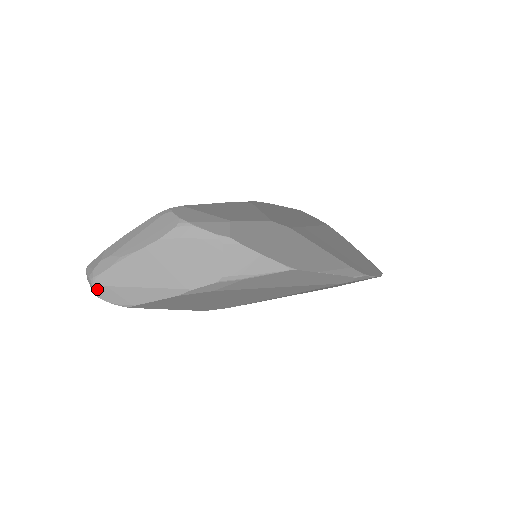
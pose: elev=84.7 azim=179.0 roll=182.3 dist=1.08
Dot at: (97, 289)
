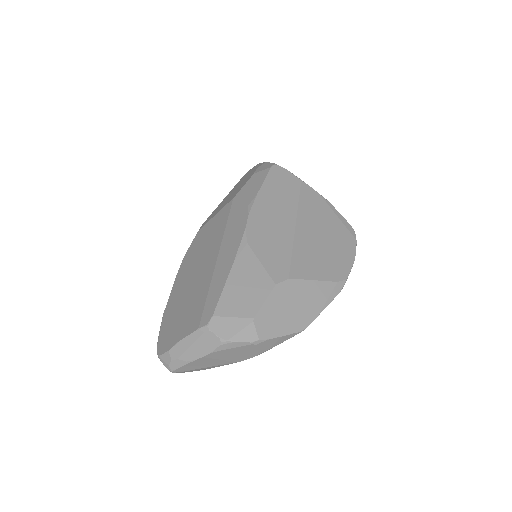
Dot at: occluded
